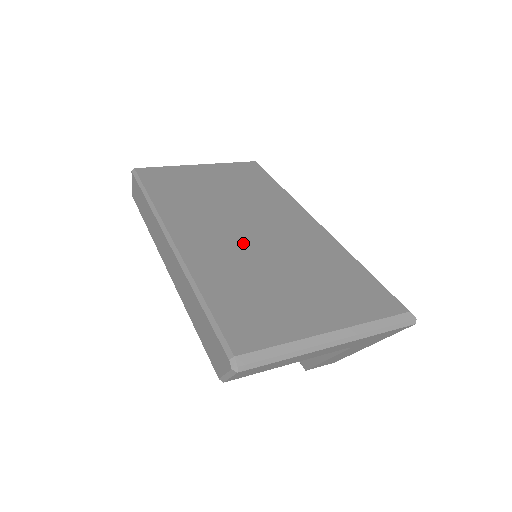
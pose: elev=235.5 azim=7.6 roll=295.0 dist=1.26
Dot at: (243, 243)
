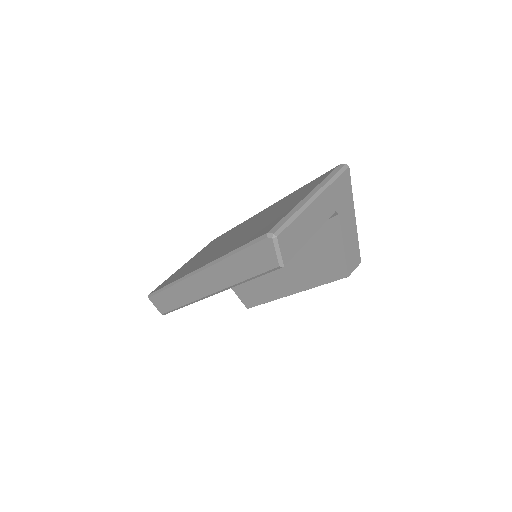
Dot at: (235, 238)
